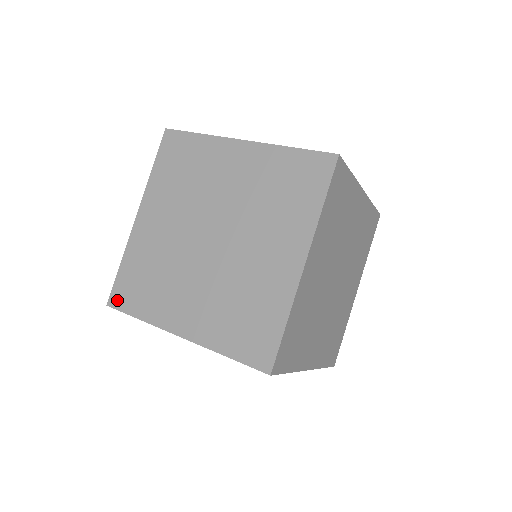
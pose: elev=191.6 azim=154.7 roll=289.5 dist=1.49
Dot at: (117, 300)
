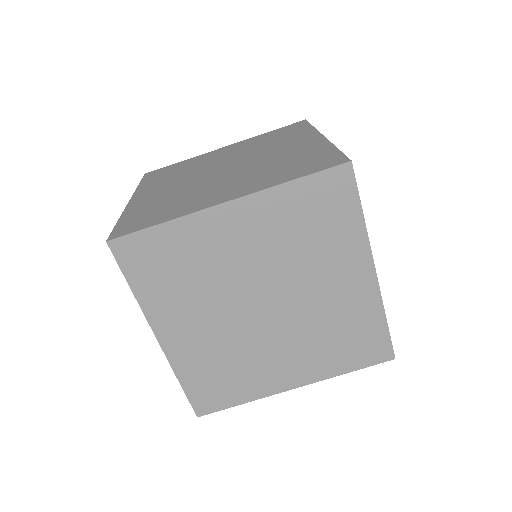
Dot at: (124, 251)
